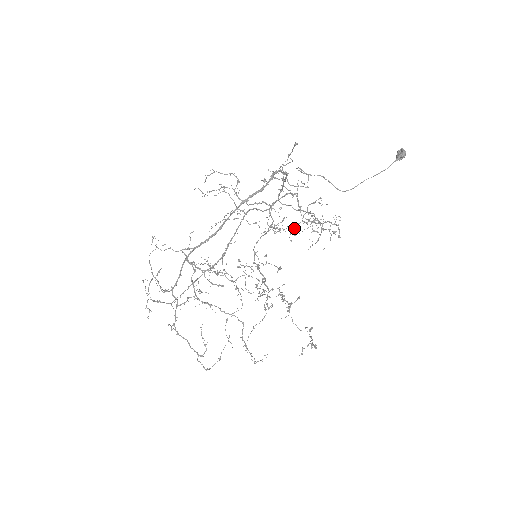
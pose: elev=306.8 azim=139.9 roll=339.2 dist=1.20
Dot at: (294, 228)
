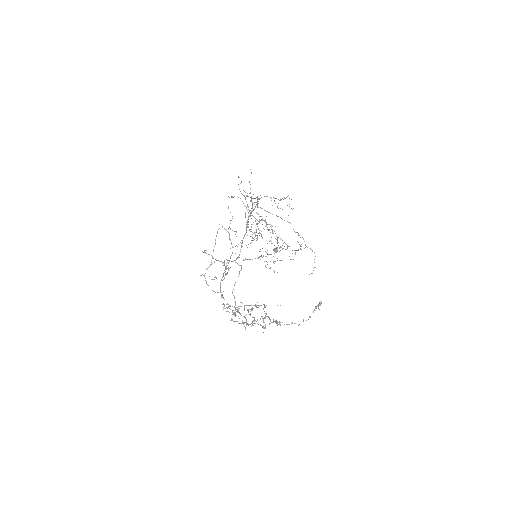
Dot at: (261, 255)
